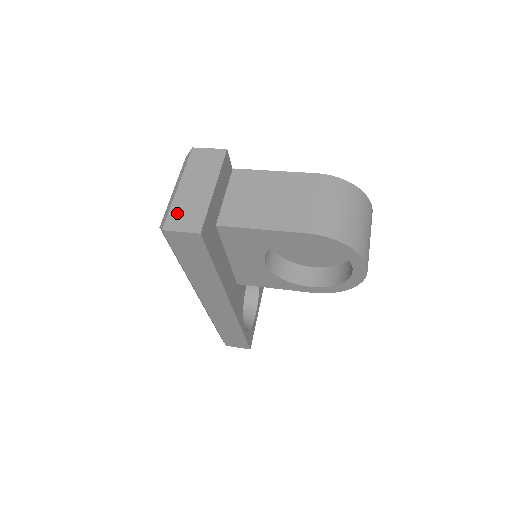
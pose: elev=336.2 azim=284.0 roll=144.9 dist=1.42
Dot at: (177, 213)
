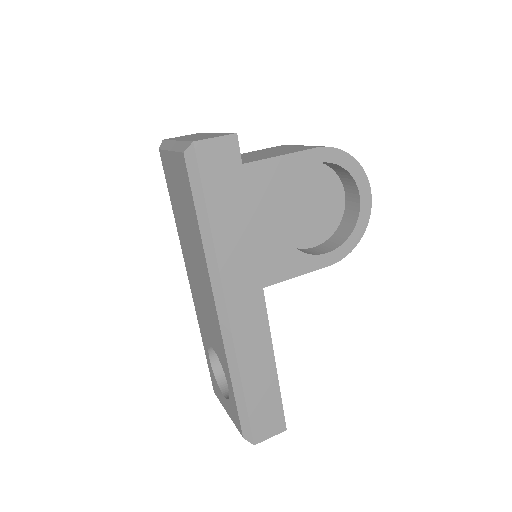
Dot at: (196, 139)
